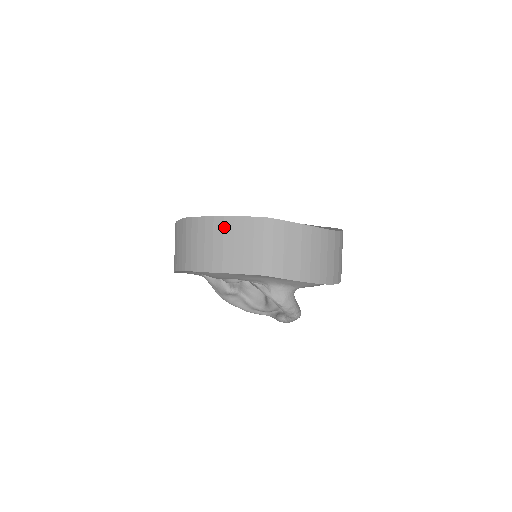
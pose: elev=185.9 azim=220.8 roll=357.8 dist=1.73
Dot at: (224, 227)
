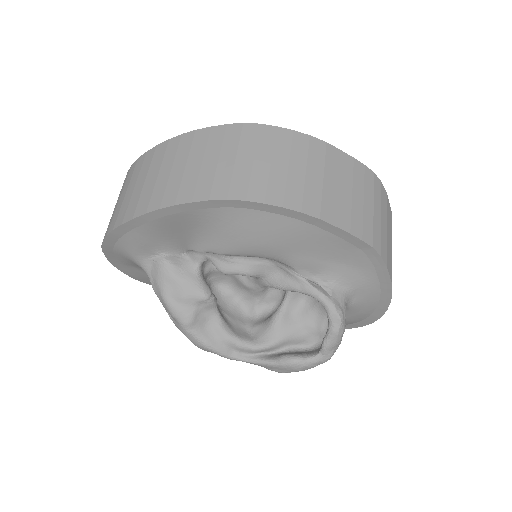
Dot at: (327, 156)
